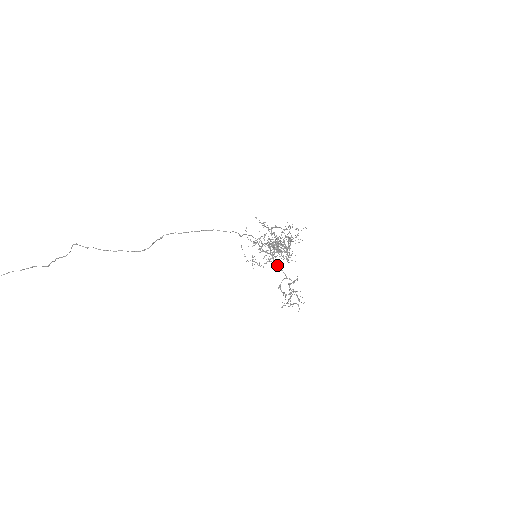
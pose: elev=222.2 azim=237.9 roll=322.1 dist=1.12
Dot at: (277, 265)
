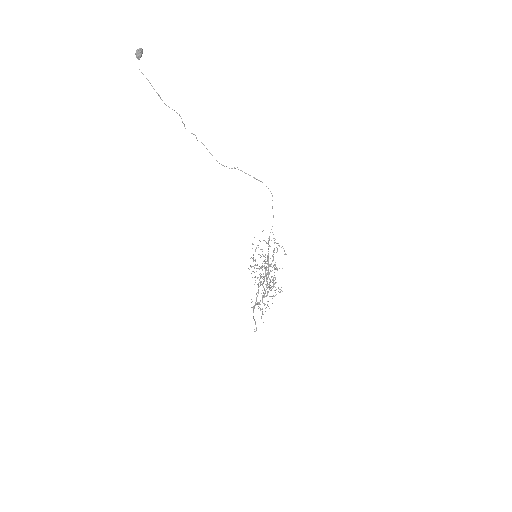
Dot at: occluded
